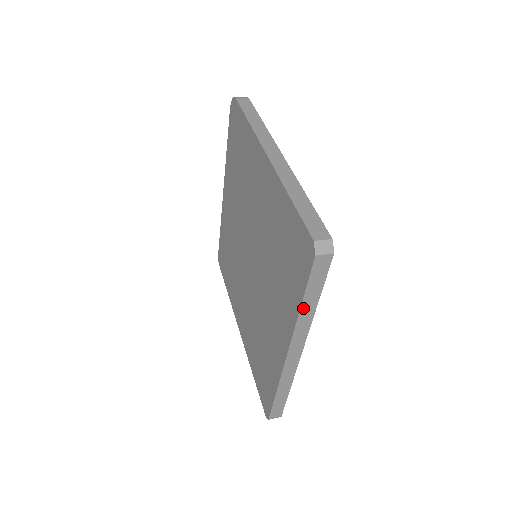
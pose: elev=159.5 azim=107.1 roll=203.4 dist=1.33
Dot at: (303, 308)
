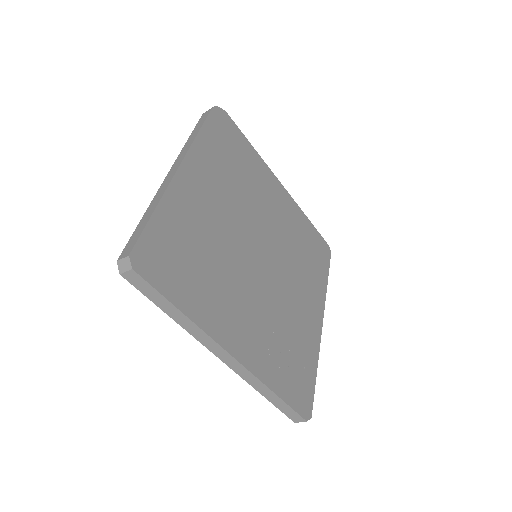
Dot at: (174, 318)
